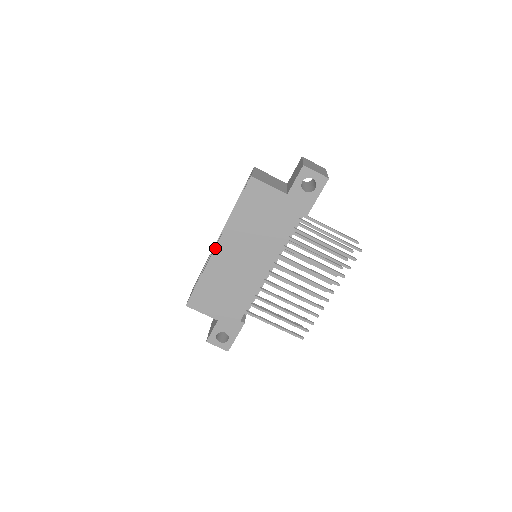
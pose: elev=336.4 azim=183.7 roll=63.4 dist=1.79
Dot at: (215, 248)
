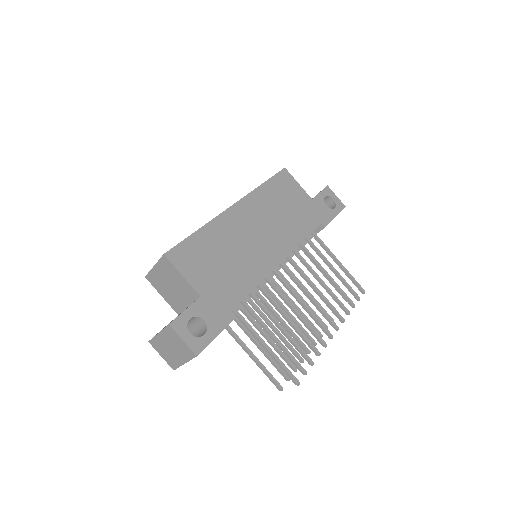
Dot at: (231, 206)
